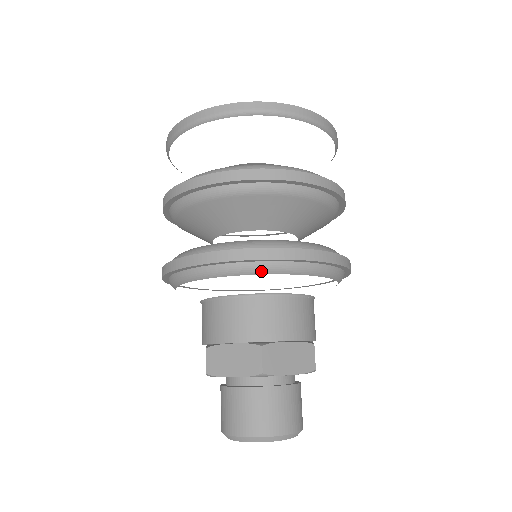
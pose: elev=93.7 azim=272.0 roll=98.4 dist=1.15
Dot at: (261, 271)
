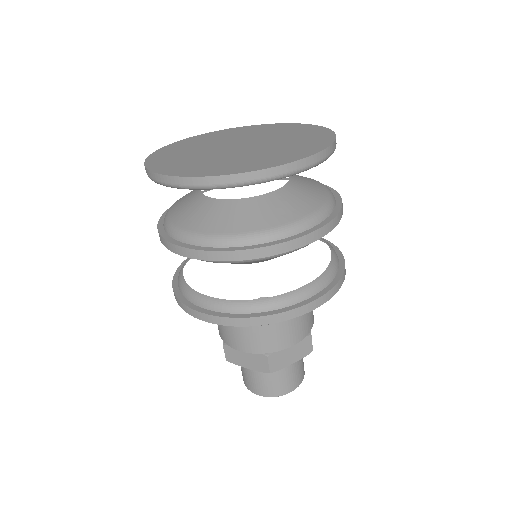
Dot at: (261, 325)
